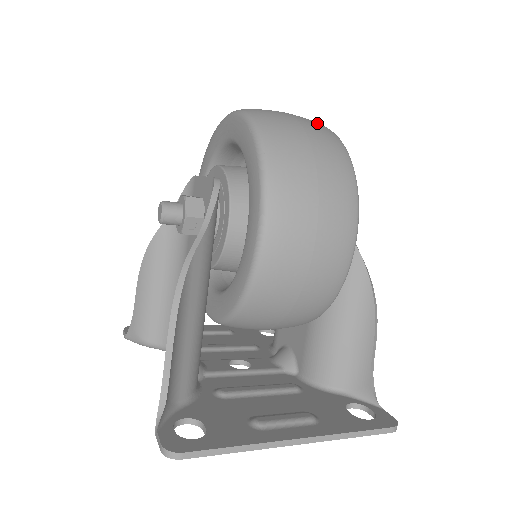
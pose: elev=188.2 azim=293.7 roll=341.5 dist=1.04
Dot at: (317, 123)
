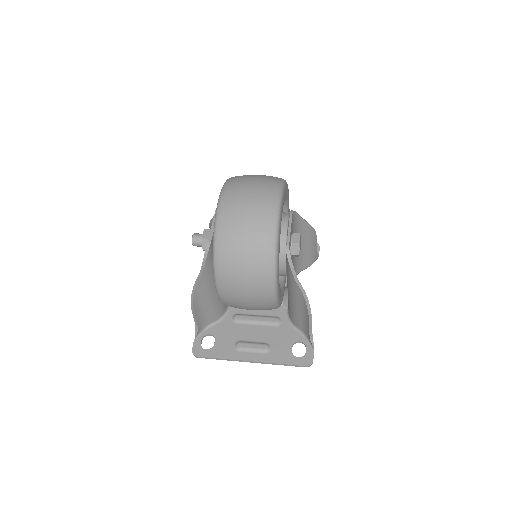
Dot at: (265, 219)
